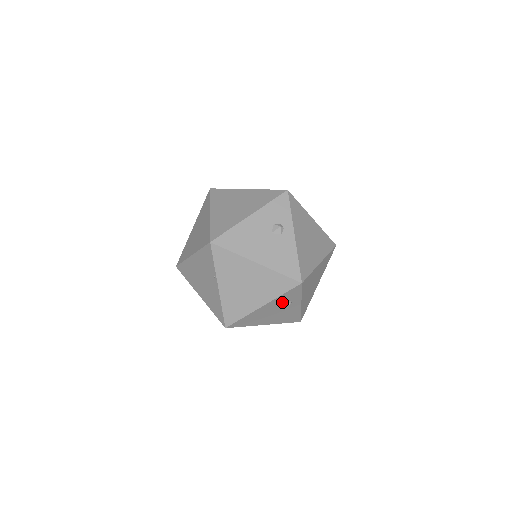
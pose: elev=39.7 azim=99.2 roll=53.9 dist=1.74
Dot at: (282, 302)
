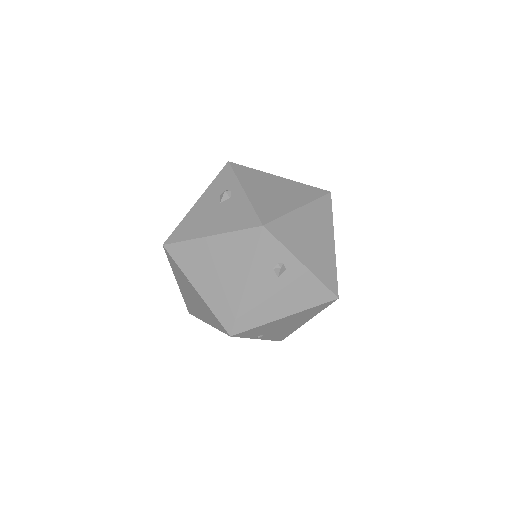
Dot at: (269, 268)
